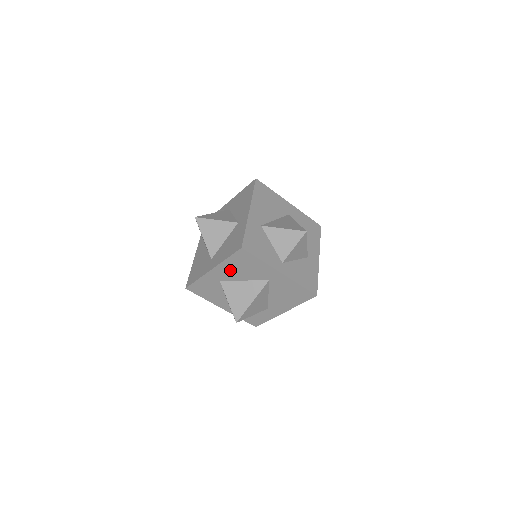
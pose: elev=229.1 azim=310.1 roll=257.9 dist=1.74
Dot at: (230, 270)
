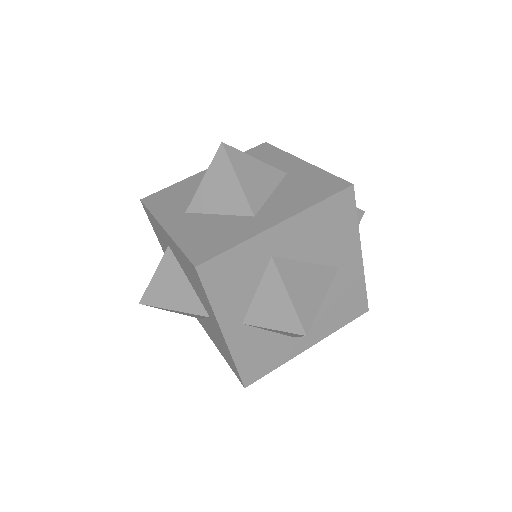
Dot at: (304, 232)
